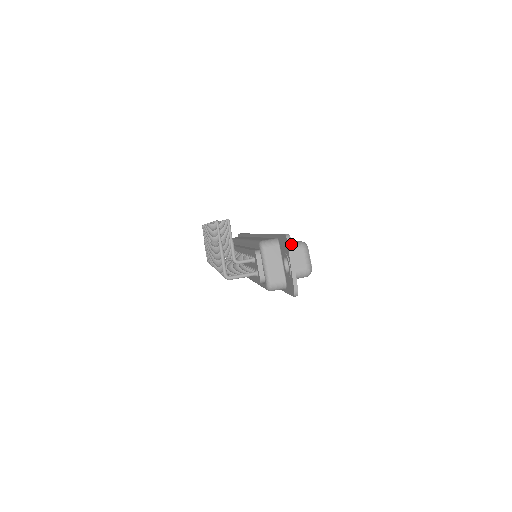
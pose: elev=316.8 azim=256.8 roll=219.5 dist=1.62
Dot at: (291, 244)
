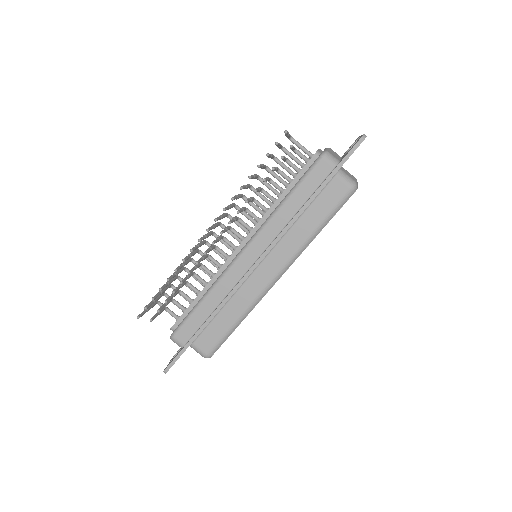
Dot at: occluded
